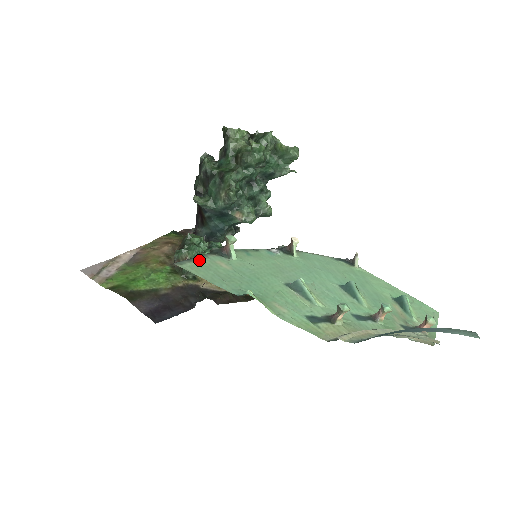
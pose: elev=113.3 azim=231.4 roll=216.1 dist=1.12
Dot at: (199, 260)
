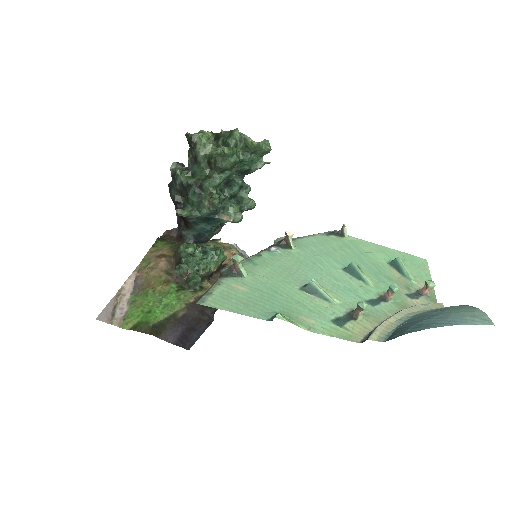
Dot at: (216, 290)
